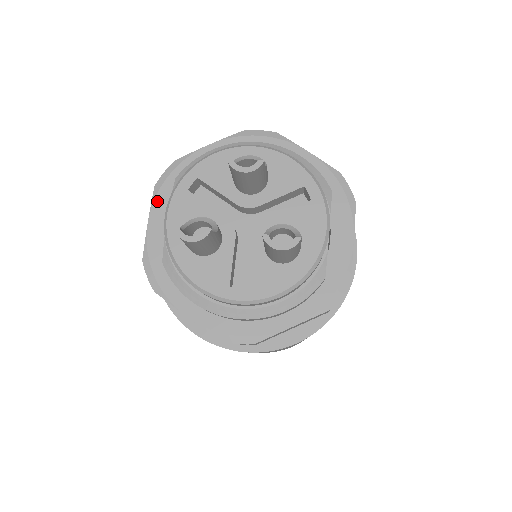
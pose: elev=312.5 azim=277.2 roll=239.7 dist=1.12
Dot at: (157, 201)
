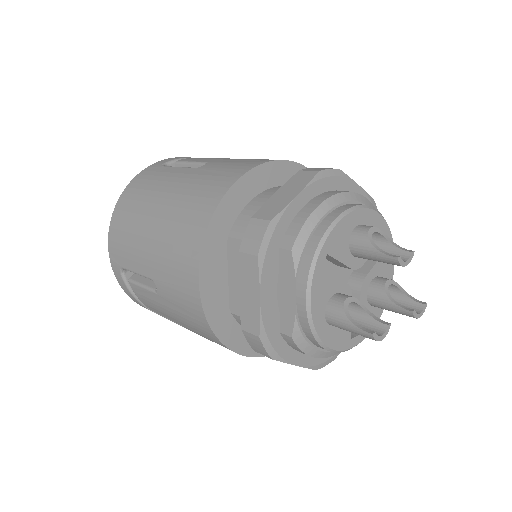
Dot at: (264, 273)
